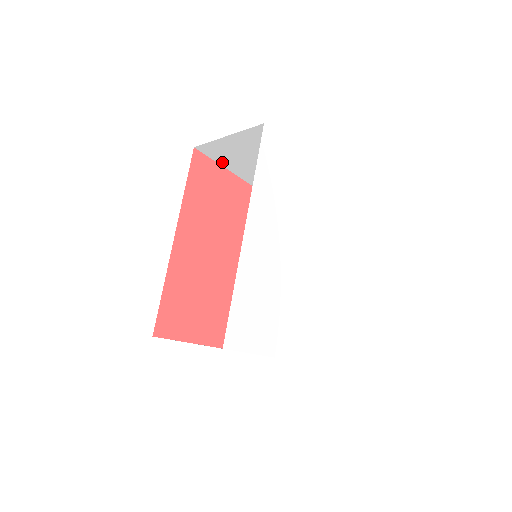
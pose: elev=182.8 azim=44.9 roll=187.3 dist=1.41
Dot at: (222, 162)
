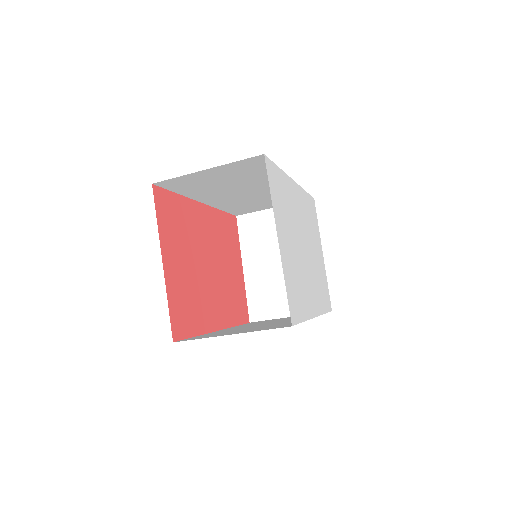
Dot at: (244, 242)
